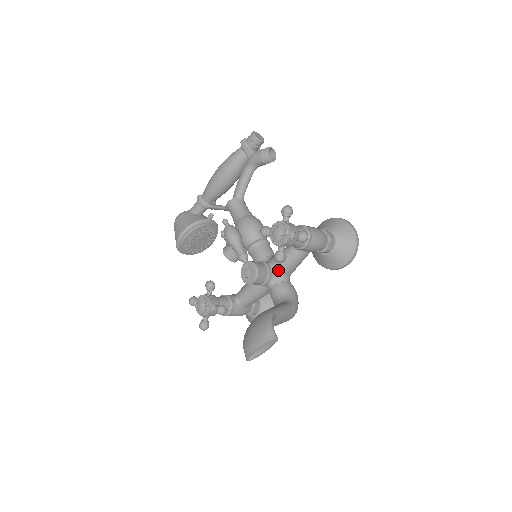
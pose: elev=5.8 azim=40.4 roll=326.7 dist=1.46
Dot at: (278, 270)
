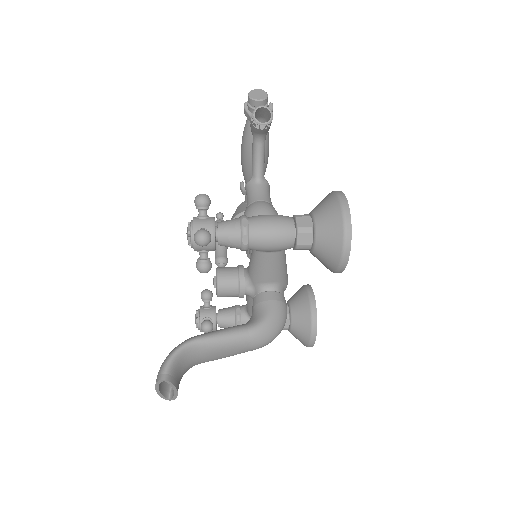
Dot at: (252, 277)
